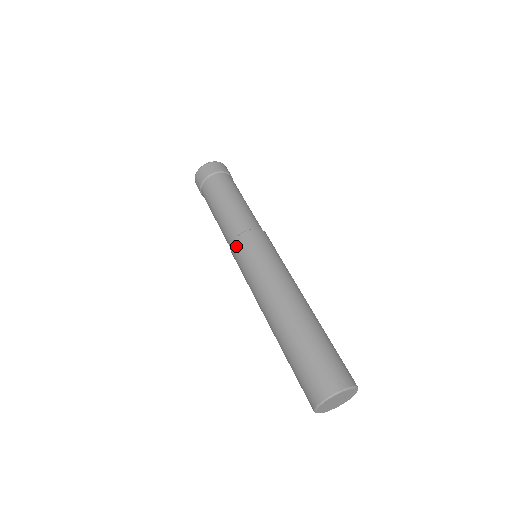
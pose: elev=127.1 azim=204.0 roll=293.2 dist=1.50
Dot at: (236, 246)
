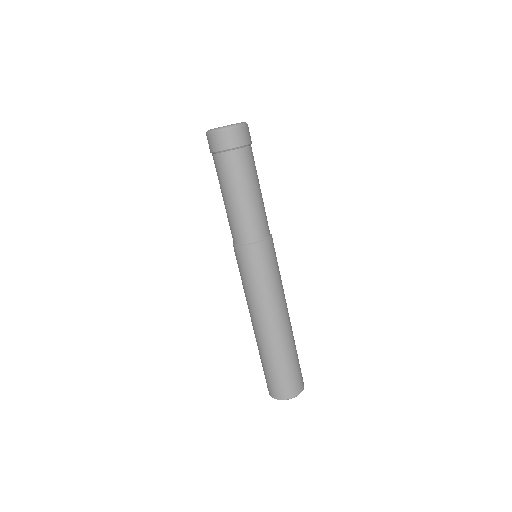
Dot at: (238, 253)
